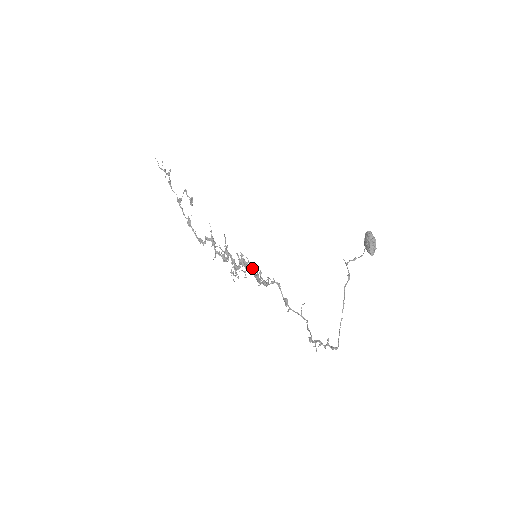
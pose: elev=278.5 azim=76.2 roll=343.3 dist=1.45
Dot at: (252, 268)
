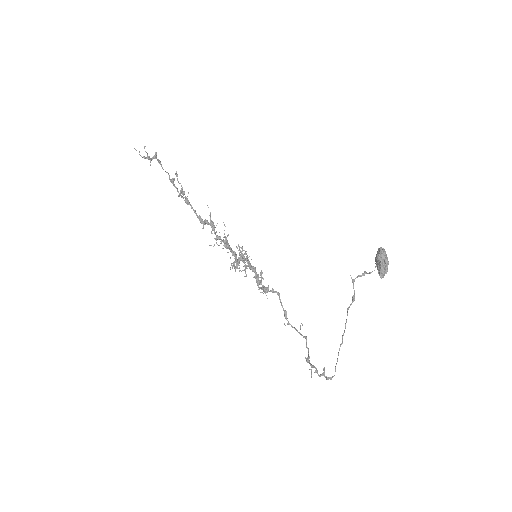
Dot at: (252, 268)
